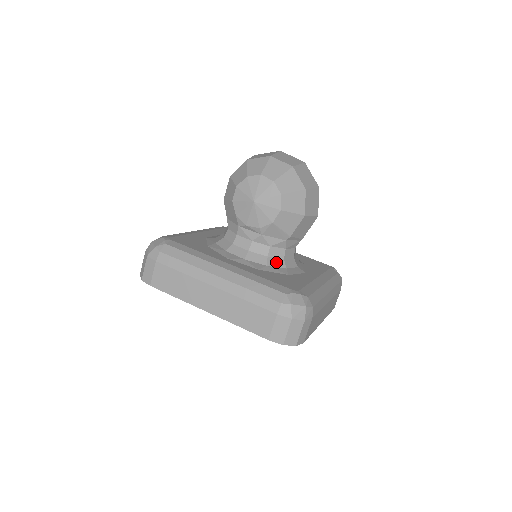
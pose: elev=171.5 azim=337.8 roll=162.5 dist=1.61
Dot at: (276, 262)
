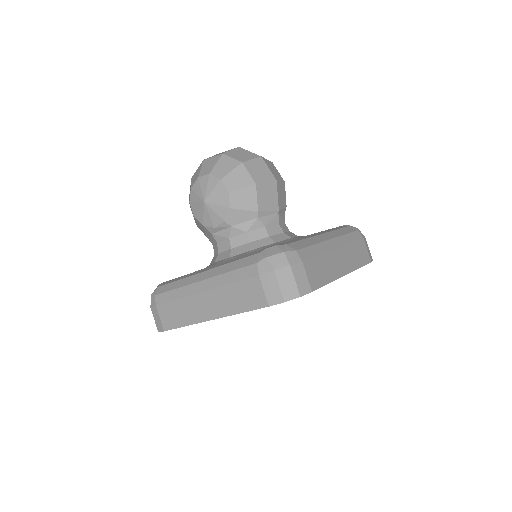
Dot at: (261, 243)
